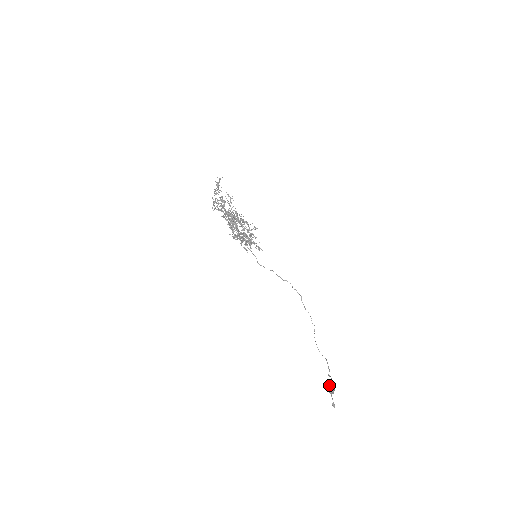
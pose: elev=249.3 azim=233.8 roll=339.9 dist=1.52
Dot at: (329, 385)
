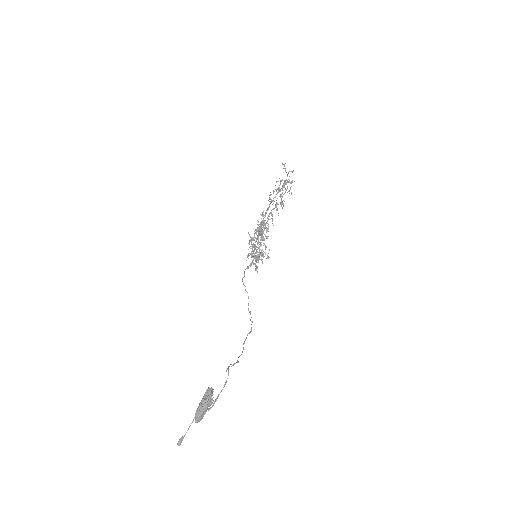
Dot at: (210, 393)
